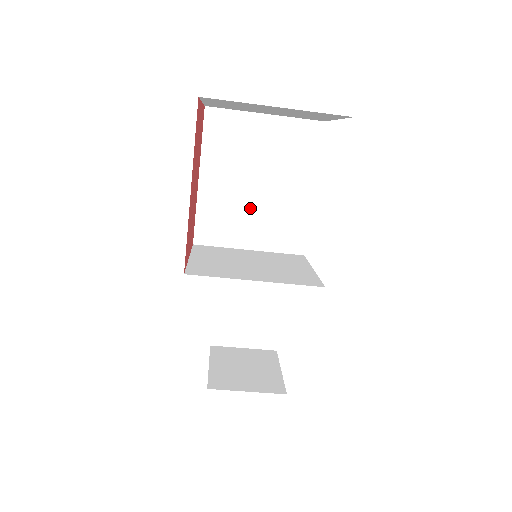
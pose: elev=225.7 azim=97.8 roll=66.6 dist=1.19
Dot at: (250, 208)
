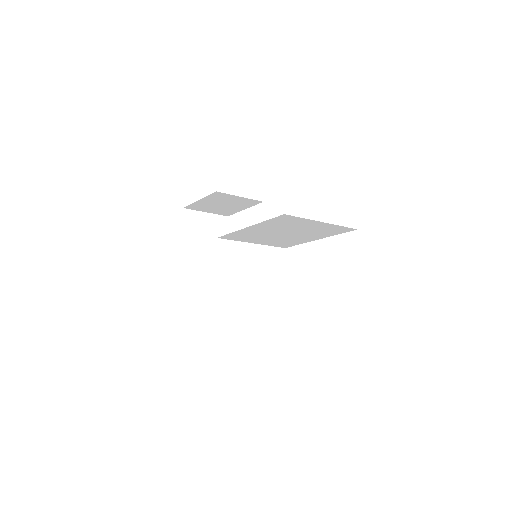
Dot at: (270, 237)
